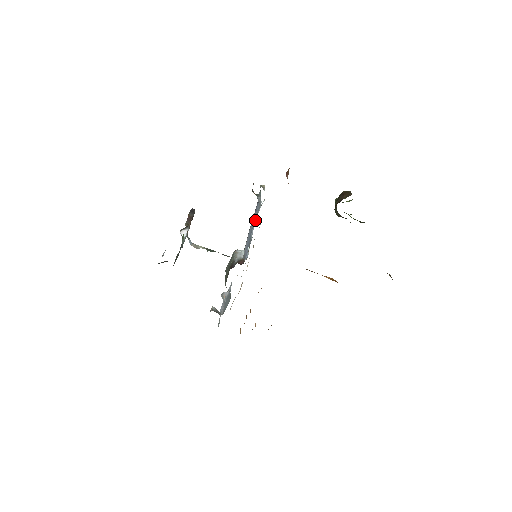
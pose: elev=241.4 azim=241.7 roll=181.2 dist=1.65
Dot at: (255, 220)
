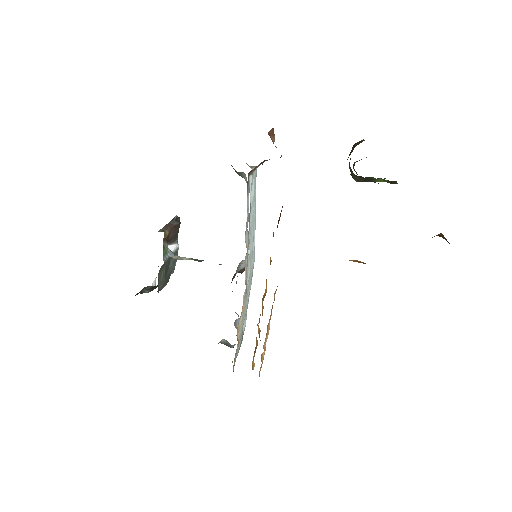
Dot at: (250, 211)
